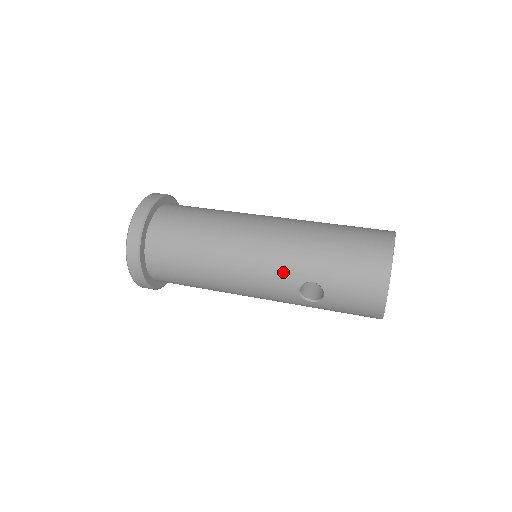
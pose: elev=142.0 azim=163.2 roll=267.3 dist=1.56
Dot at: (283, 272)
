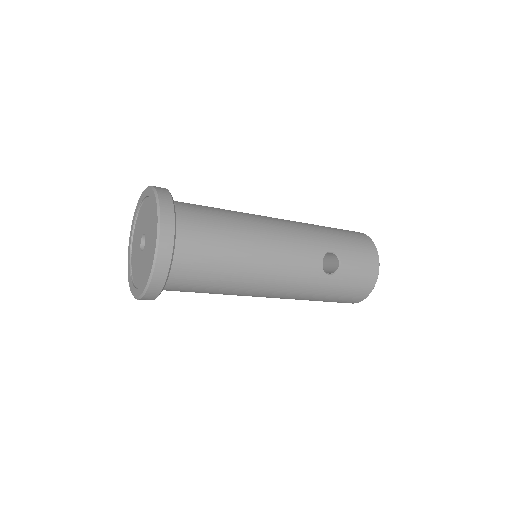
Dot at: (309, 244)
